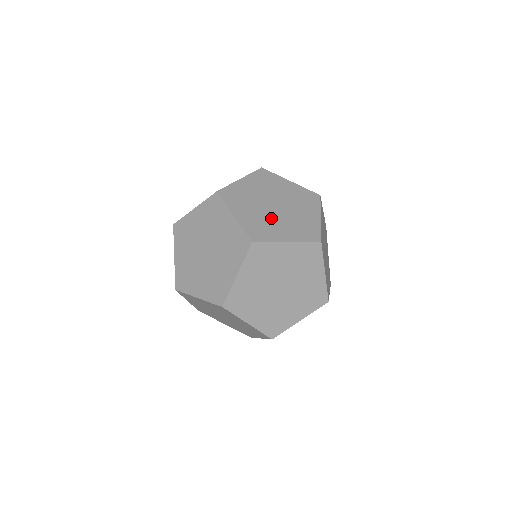
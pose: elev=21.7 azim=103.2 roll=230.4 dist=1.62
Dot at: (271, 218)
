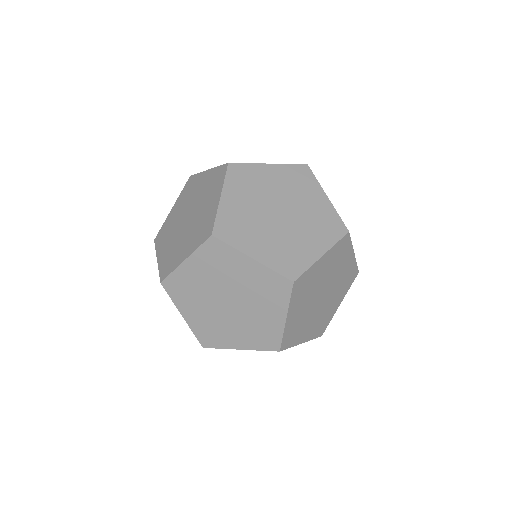
Dot at: occluded
